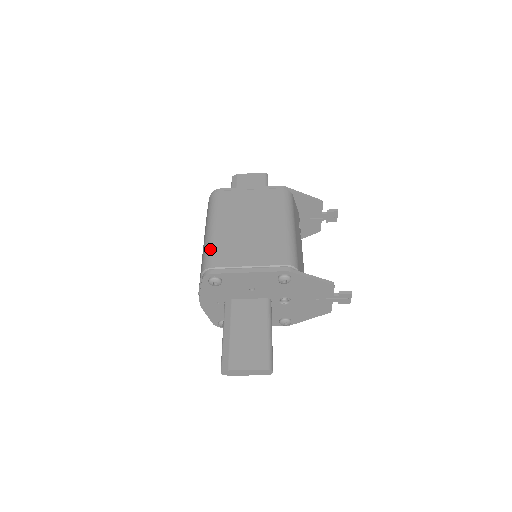
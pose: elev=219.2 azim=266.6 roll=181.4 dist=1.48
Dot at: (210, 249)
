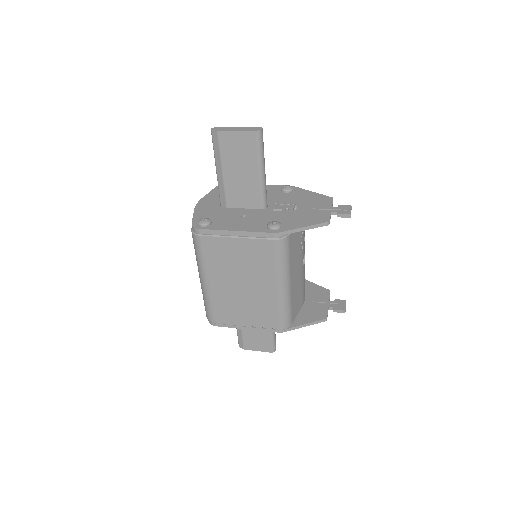
Dot at: (208, 305)
